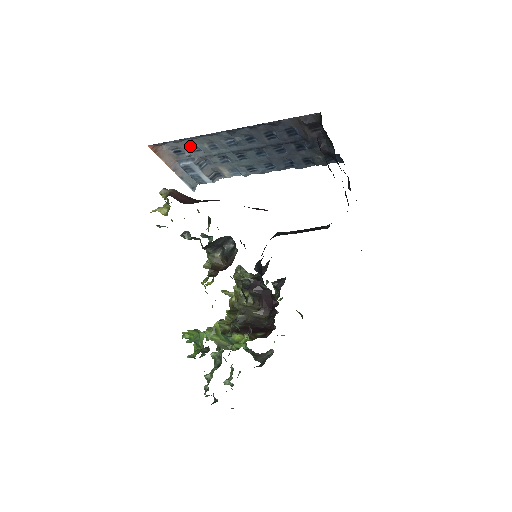
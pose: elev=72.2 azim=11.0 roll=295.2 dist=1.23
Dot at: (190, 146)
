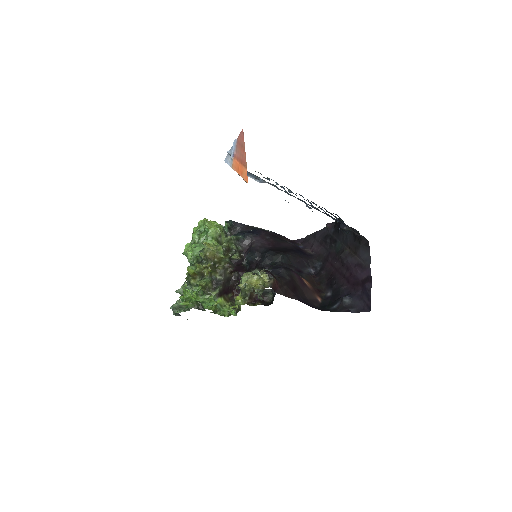
Dot at: occluded
